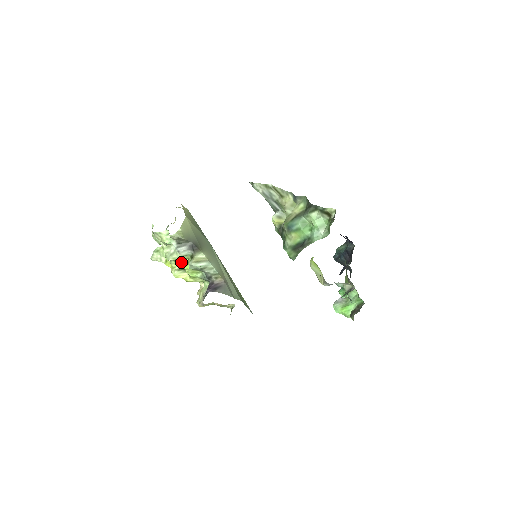
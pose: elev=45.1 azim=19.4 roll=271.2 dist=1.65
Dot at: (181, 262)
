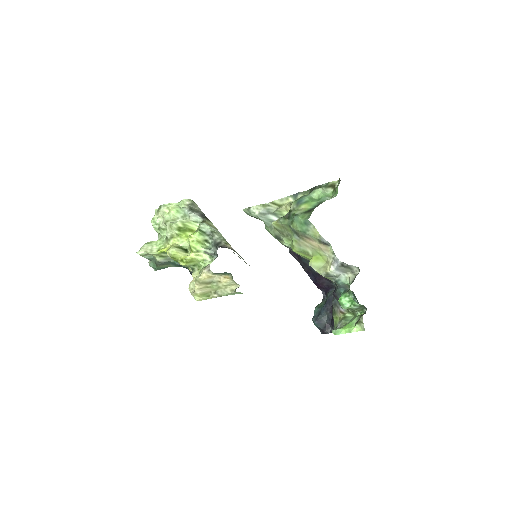
Dot at: (184, 237)
